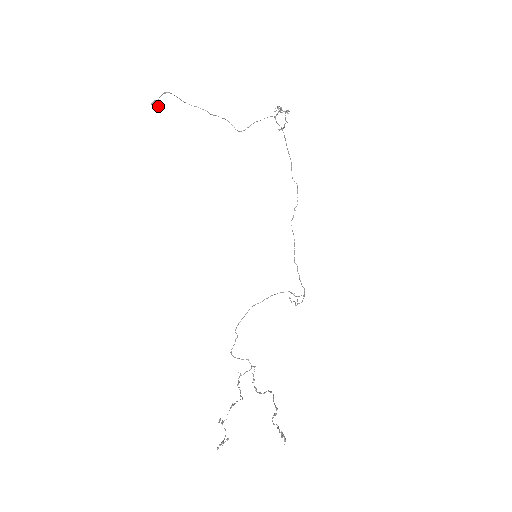
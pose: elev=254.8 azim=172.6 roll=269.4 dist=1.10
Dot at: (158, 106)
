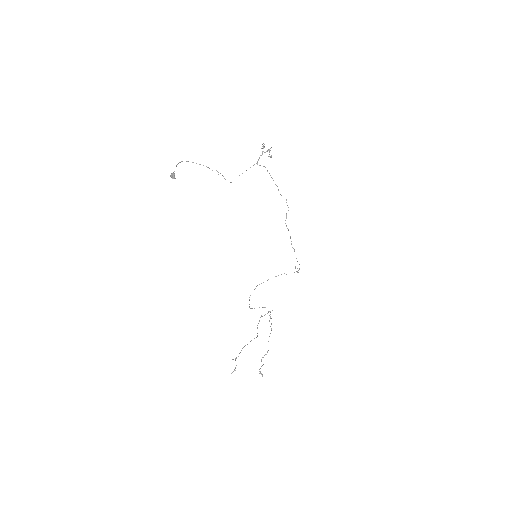
Dot at: (174, 178)
